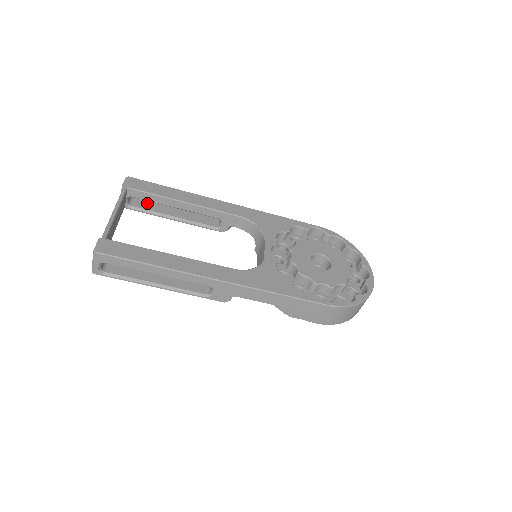
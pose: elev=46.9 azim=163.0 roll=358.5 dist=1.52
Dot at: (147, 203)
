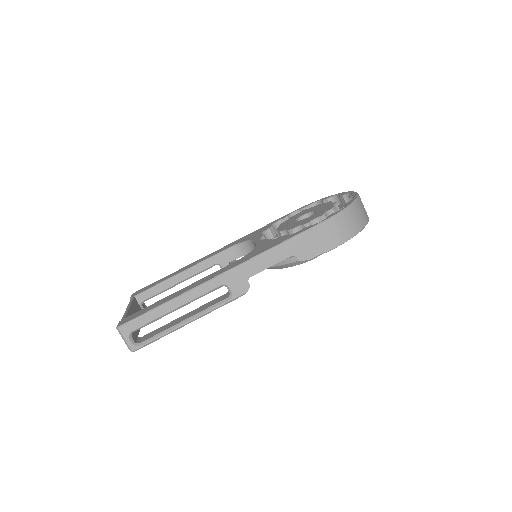
Dot at: occluded
